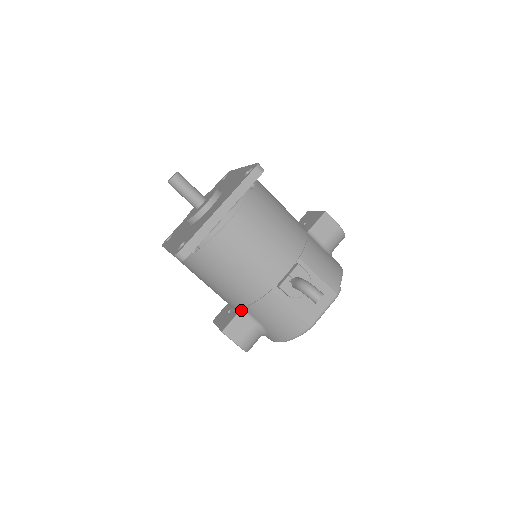
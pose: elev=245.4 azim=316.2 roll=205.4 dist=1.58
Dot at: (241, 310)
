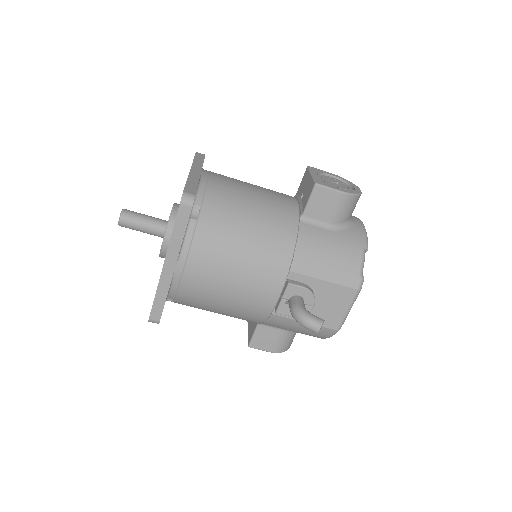
Dot at: occluded
